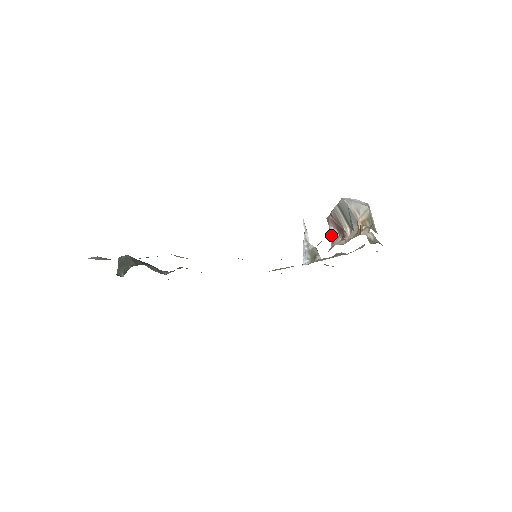
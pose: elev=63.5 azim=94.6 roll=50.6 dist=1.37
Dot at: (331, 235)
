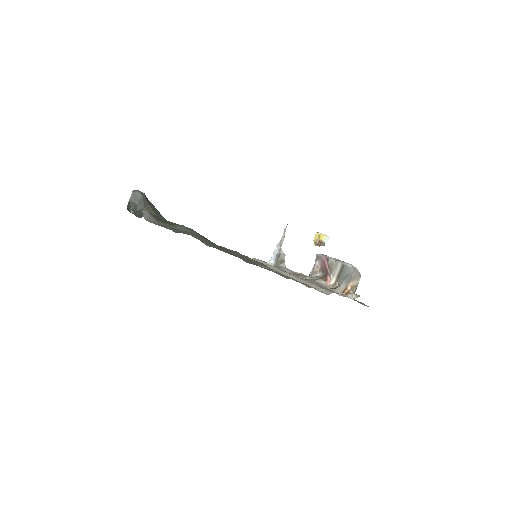
Dot at: (314, 267)
